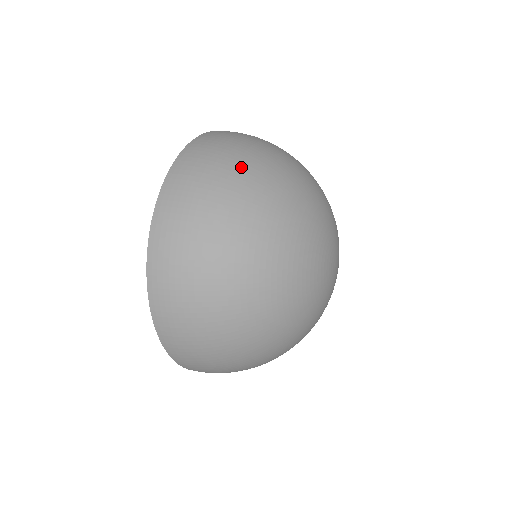
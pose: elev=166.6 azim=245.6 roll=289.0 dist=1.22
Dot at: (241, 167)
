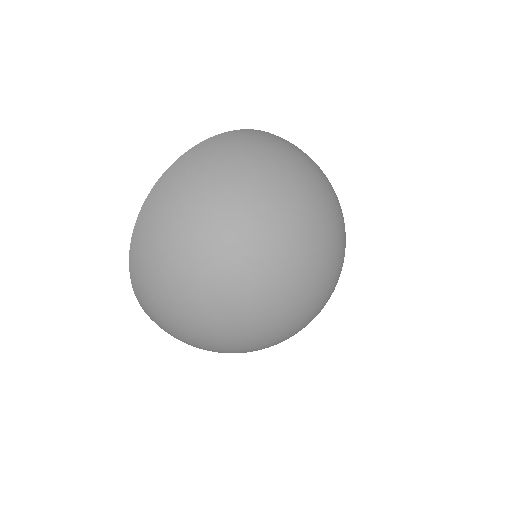
Dot at: (201, 205)
